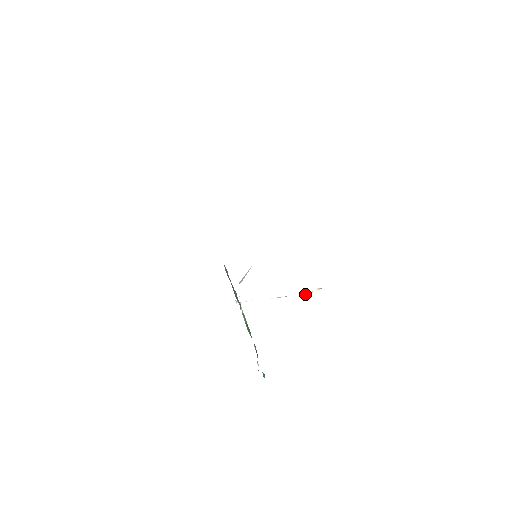
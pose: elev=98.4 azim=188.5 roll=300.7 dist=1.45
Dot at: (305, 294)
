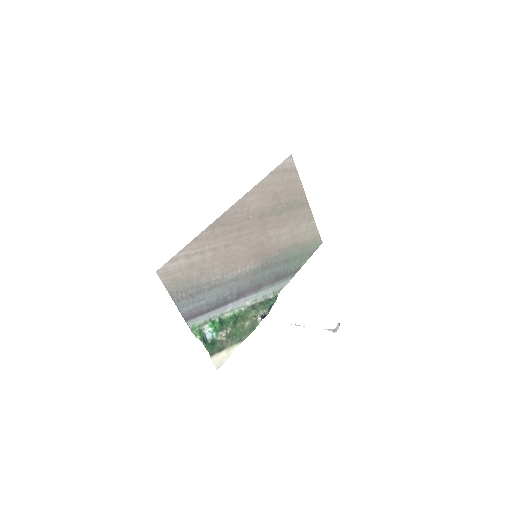
Dot at: occluded
